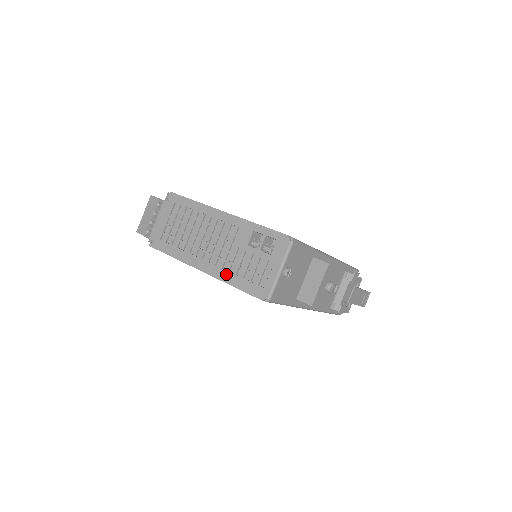
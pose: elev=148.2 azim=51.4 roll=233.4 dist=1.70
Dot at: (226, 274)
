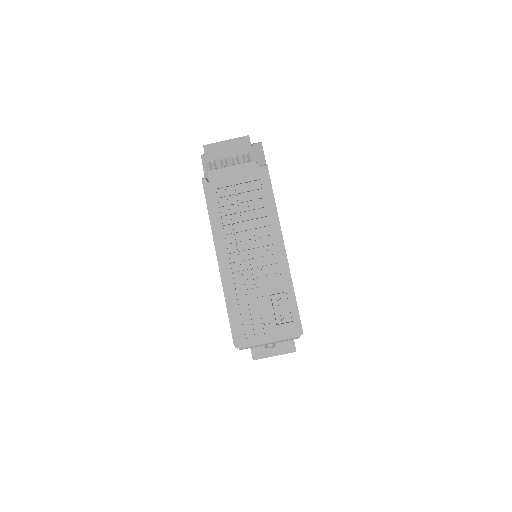
Dot at: (232, 291)
